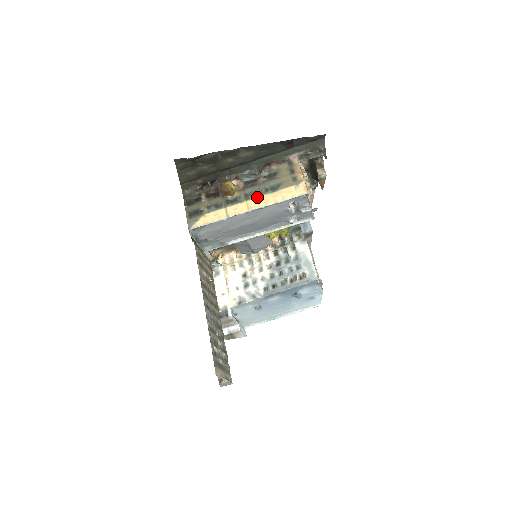
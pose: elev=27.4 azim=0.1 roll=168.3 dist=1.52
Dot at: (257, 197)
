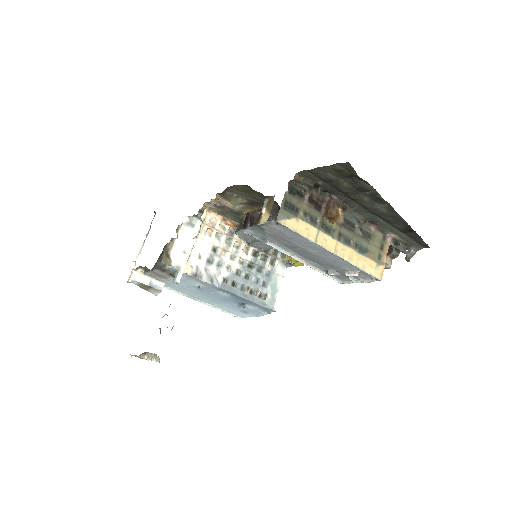
Dot at: (347, 245)
